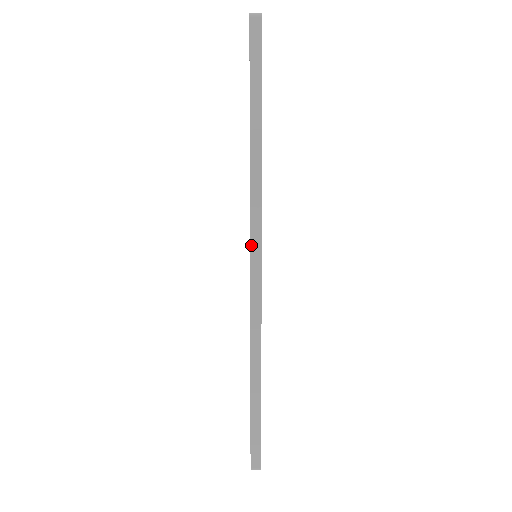
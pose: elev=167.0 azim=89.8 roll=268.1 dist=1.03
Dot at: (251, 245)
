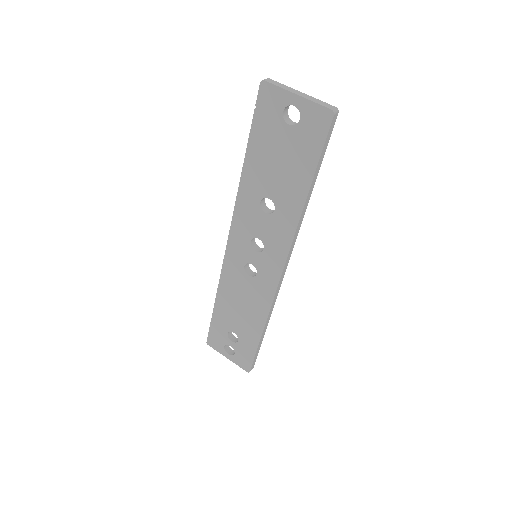
Dot at: (286, 263)
